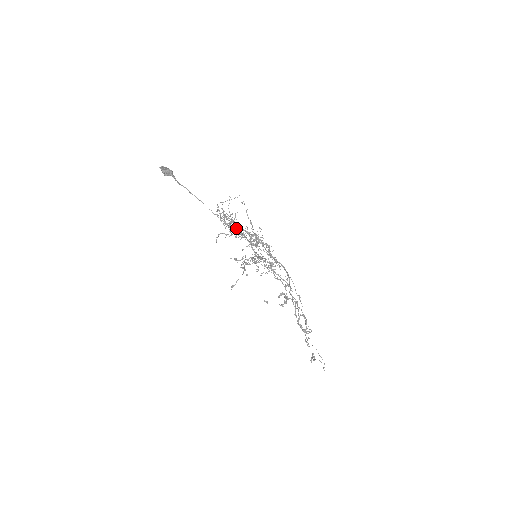
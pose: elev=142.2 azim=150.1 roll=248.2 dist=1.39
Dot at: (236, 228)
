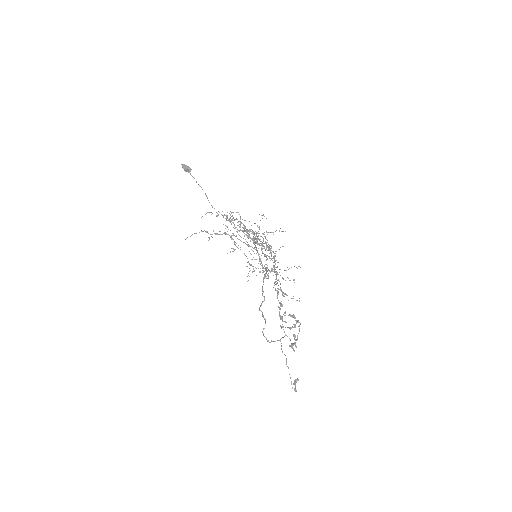
Dot at: occluded
